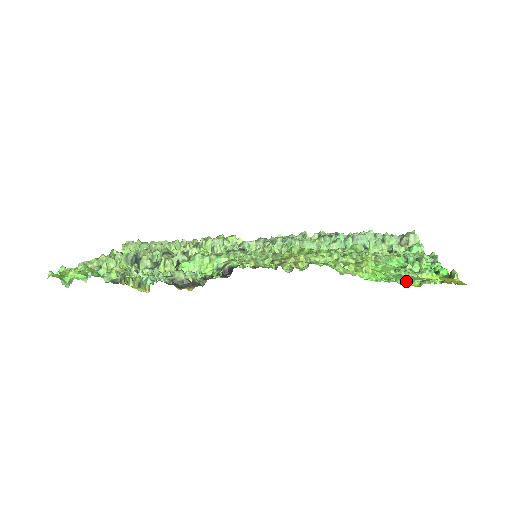
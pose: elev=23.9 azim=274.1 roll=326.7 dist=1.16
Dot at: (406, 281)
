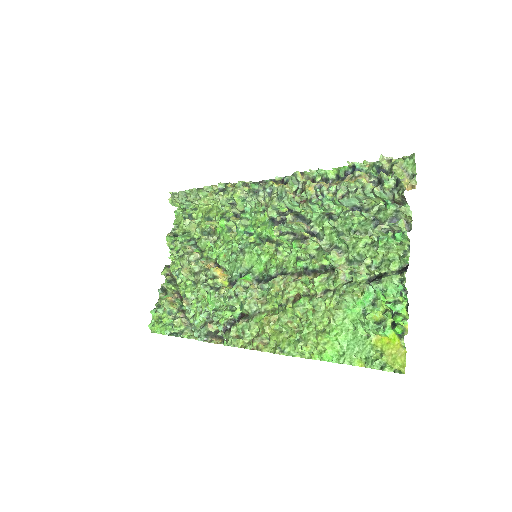
Dot at: (355, 356)
